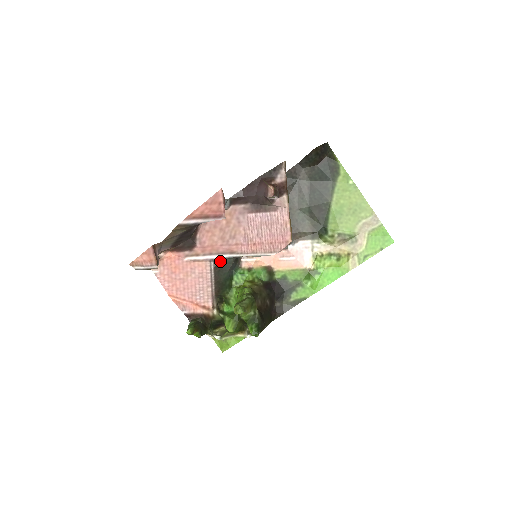
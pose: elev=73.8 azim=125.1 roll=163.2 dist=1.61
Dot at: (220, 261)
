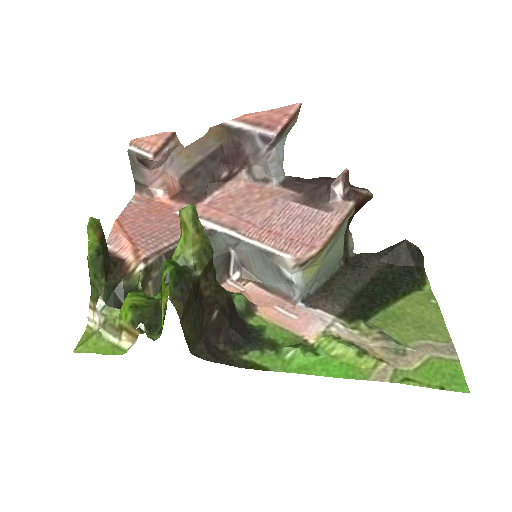
Dot at: (209, 235)
